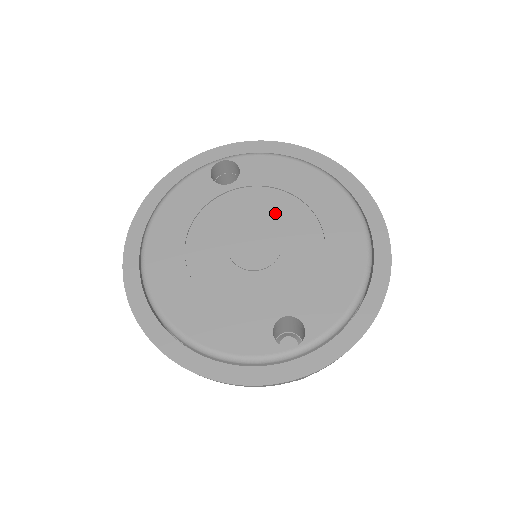
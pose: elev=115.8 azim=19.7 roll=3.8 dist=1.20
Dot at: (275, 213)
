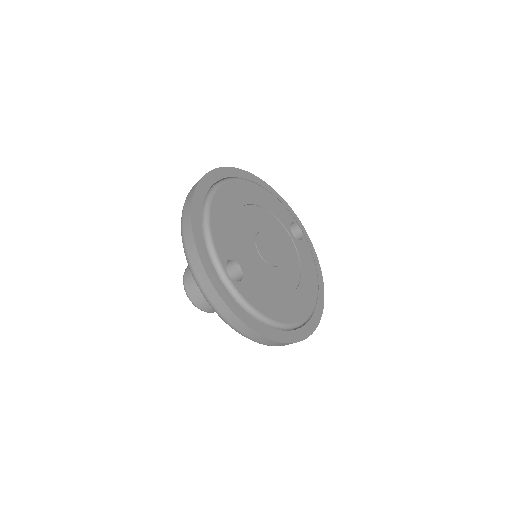
Dot at: (288, 262)
